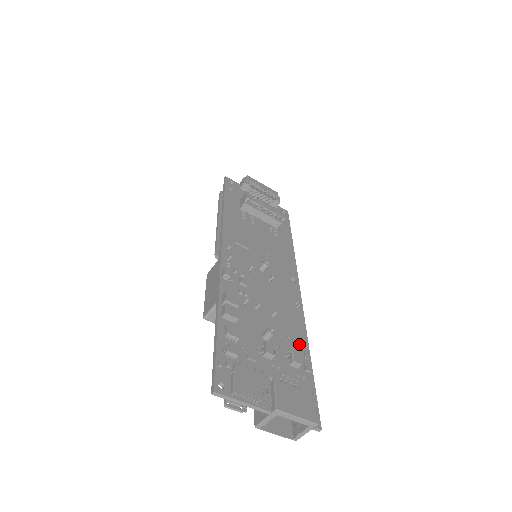
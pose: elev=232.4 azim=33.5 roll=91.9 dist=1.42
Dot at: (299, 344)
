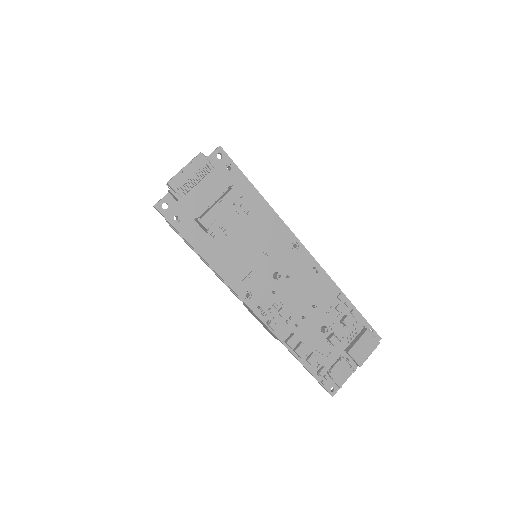
Dot at: (340, 305)
